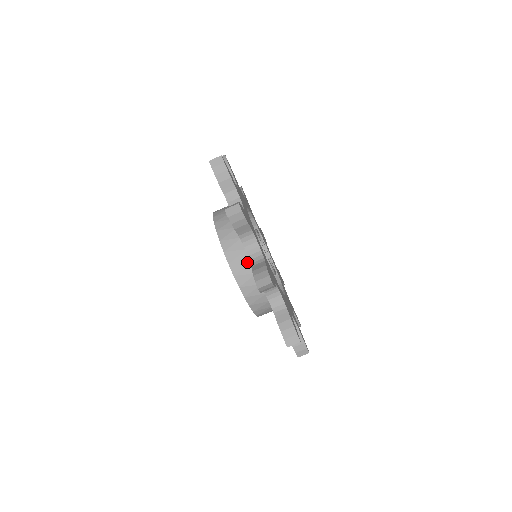
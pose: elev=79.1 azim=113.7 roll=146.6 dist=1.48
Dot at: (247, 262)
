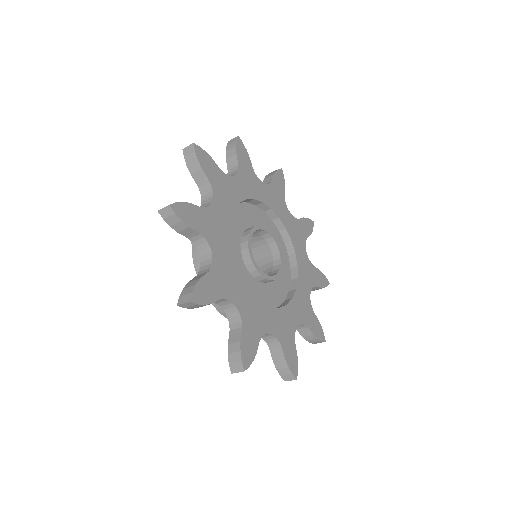
Dot at: occluded
